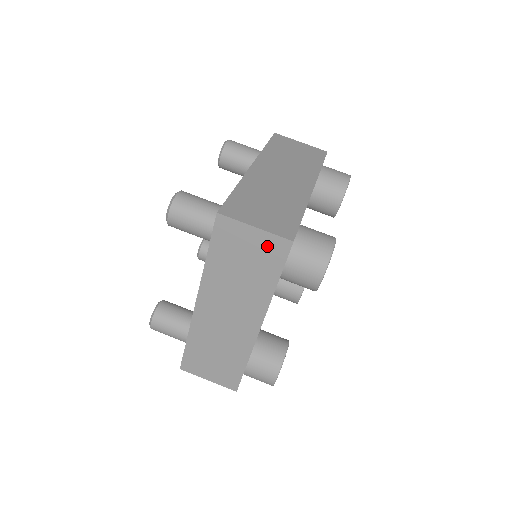
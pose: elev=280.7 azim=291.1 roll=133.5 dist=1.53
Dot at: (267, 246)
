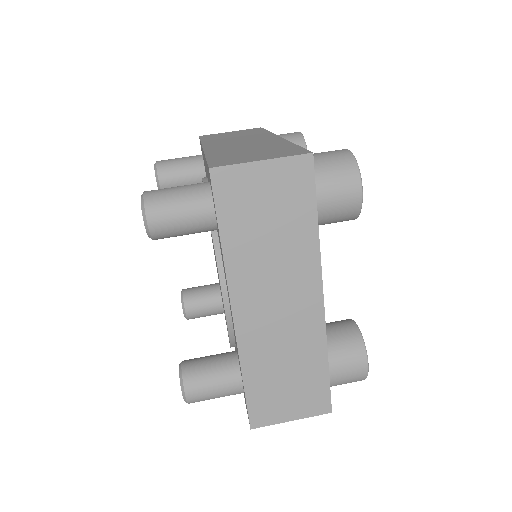
Dot at: (286, 178)
